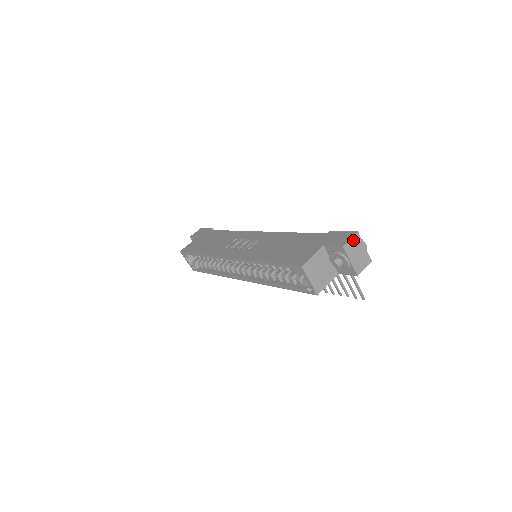
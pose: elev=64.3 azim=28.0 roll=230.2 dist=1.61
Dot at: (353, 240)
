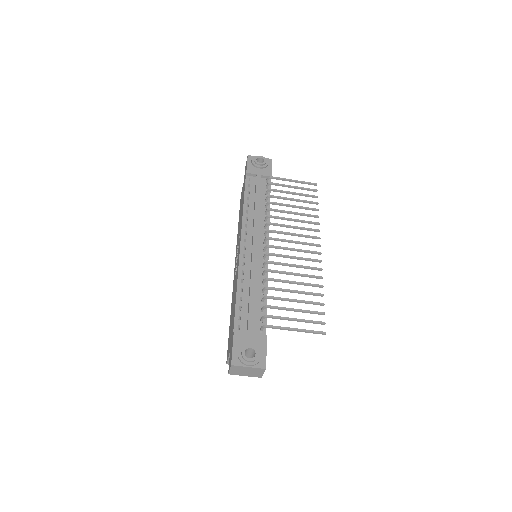
Dot at: (233, 369)
